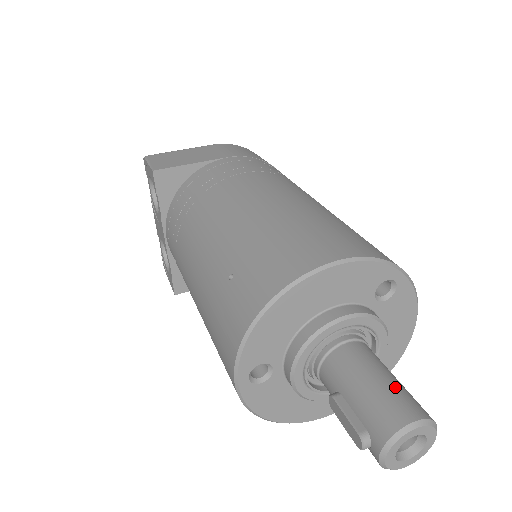
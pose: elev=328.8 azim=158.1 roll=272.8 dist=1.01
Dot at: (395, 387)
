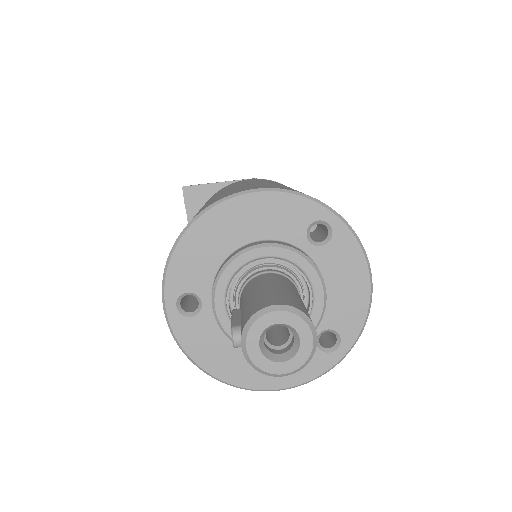
Dot at: (283, 292)
